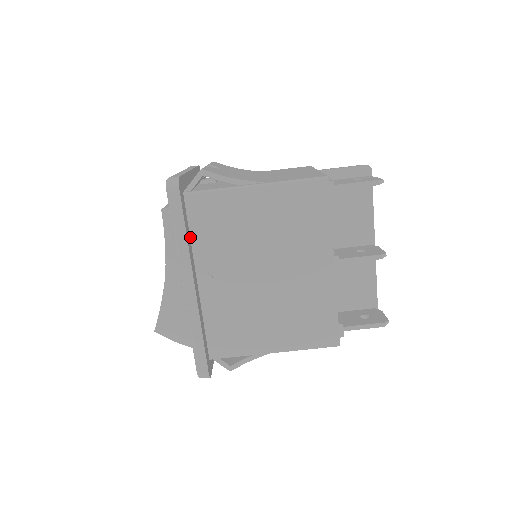
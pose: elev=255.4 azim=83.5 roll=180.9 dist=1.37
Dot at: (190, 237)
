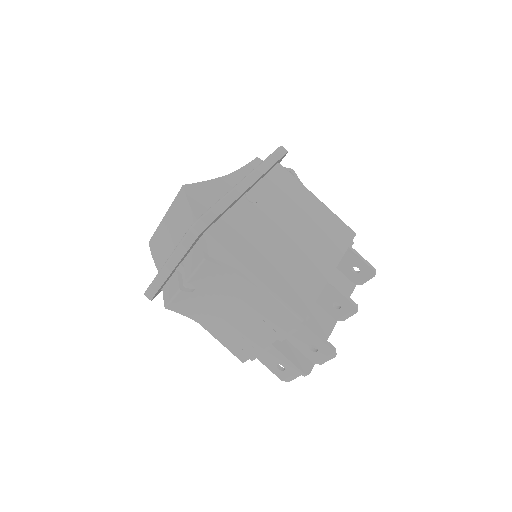
Dot at: (264, 176)
